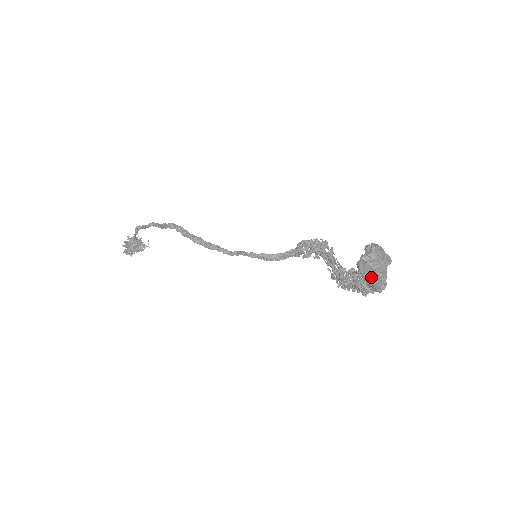
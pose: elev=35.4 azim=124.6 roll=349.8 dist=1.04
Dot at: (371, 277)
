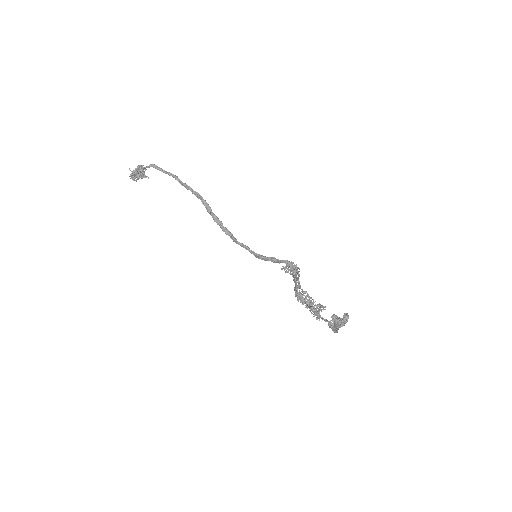
Dot at: occluded
